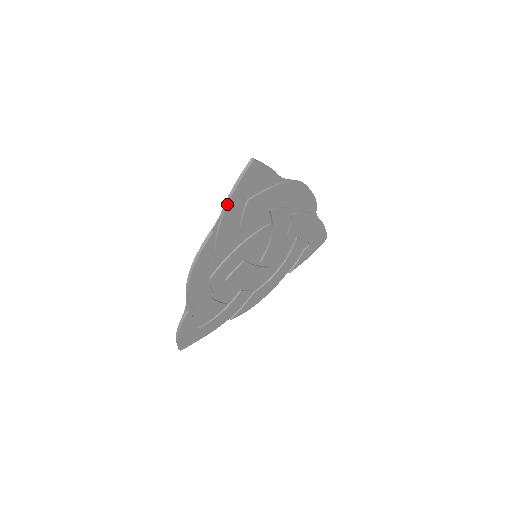
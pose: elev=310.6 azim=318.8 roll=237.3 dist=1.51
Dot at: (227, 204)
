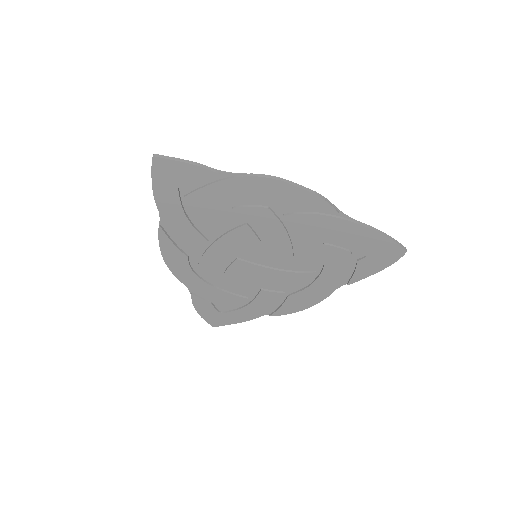
Dot at: (155, 200)
